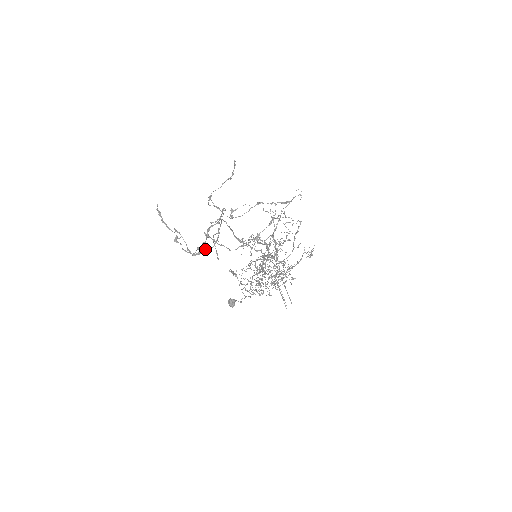
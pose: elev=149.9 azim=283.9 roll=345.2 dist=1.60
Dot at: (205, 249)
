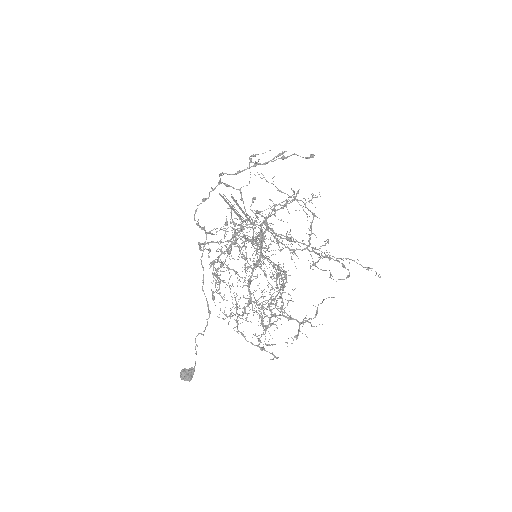
Dot at: occluded
